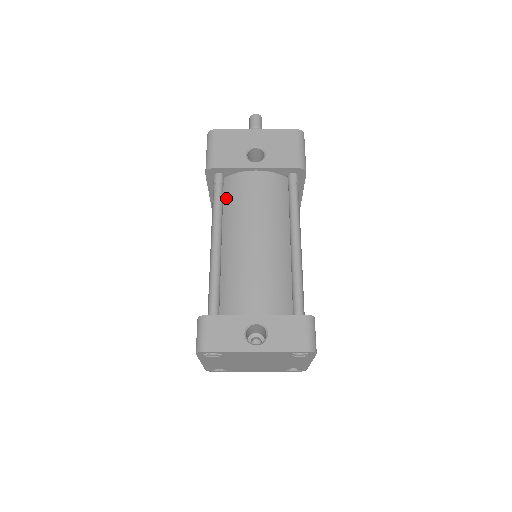
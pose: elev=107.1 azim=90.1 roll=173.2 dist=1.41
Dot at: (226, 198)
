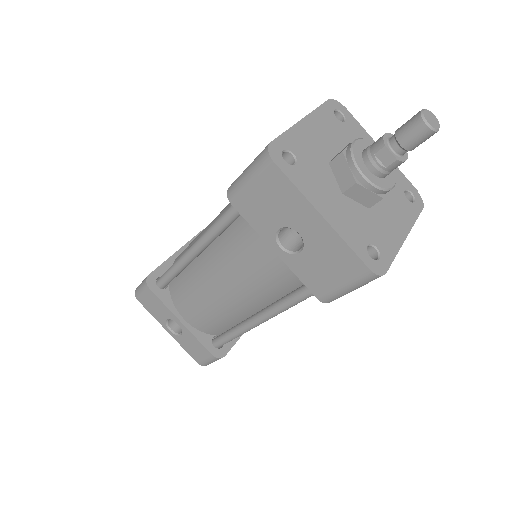
Dot at: (236, 226)
